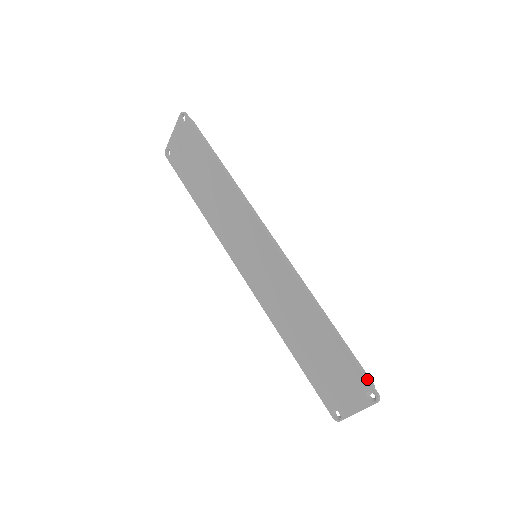
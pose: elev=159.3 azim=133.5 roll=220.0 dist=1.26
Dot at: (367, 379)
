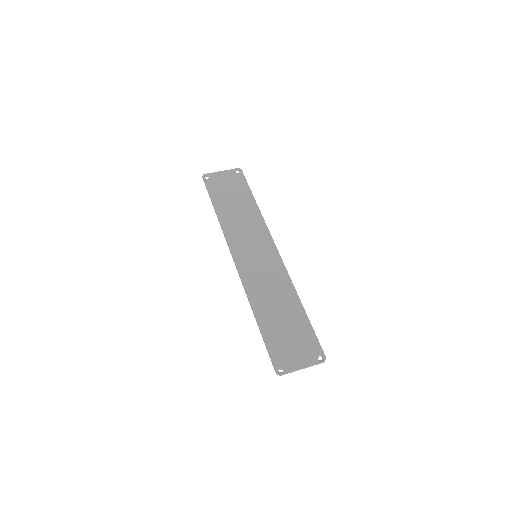
Dot at: occluded
